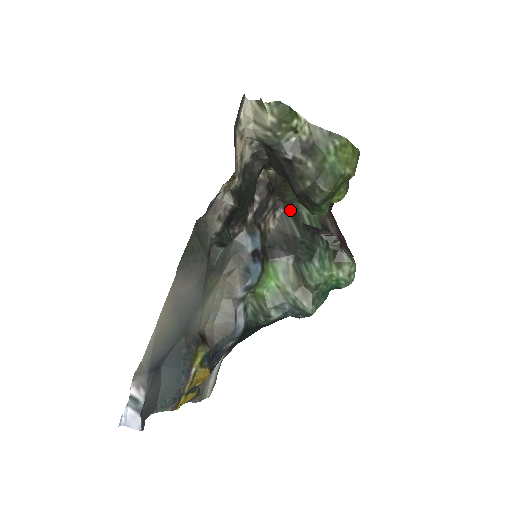
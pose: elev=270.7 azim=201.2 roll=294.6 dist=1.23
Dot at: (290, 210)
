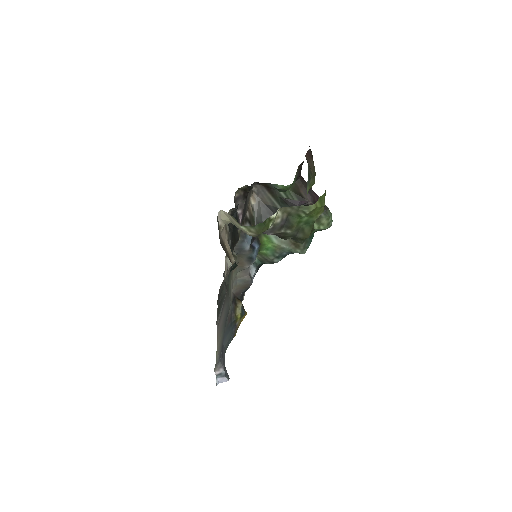
Dot at: (265, 186)
